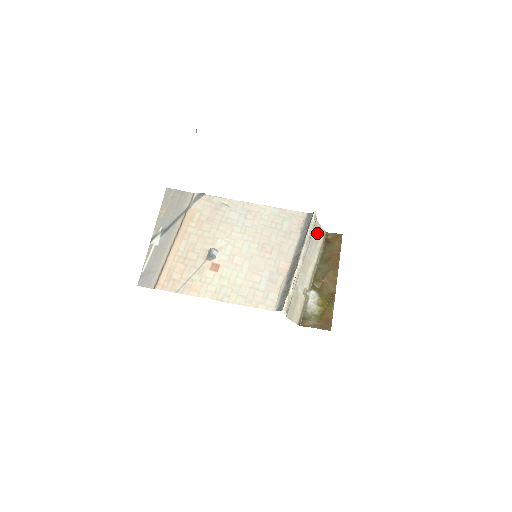
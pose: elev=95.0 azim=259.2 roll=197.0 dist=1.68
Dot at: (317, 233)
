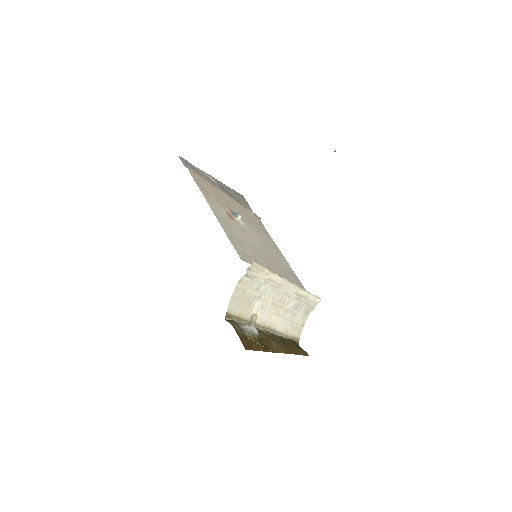
Dot at: (299, 321)
